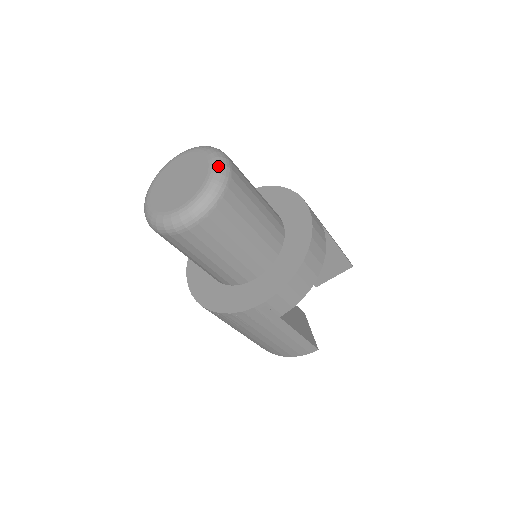
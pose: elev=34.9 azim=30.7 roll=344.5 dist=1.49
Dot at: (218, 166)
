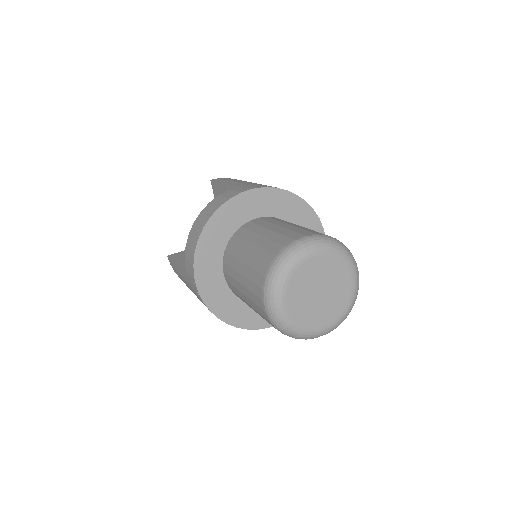
Dot at: (358, 289)
